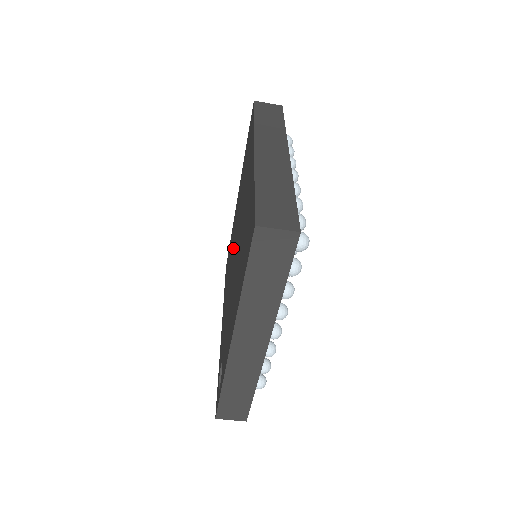
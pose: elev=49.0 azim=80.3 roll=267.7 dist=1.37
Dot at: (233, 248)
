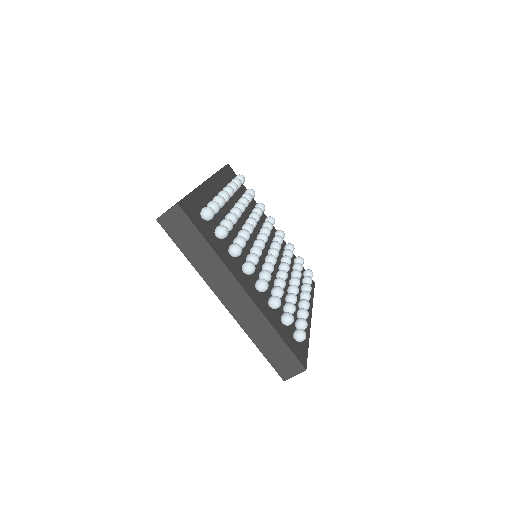
Dot at: occluded
